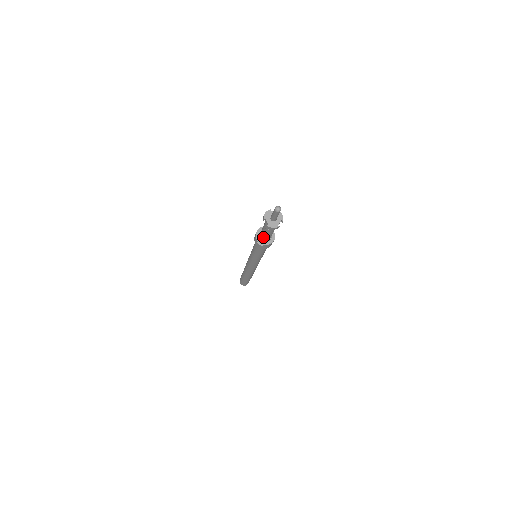
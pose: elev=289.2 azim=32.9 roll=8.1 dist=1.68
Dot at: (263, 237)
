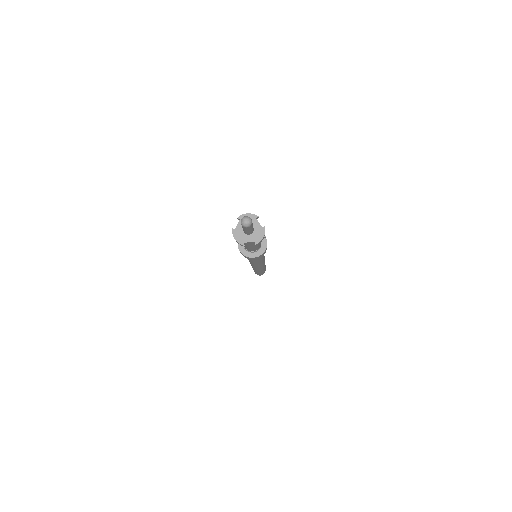
Dot at: occluded
